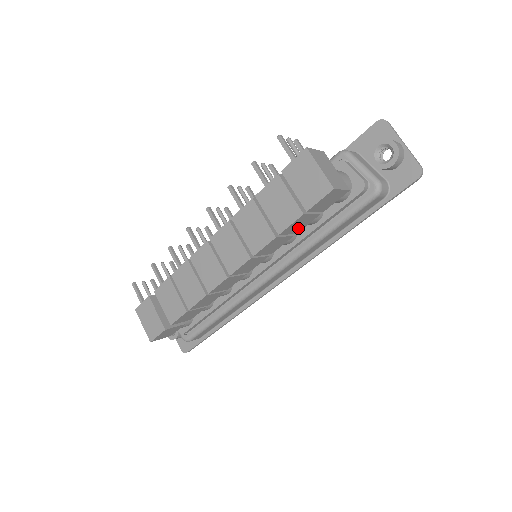
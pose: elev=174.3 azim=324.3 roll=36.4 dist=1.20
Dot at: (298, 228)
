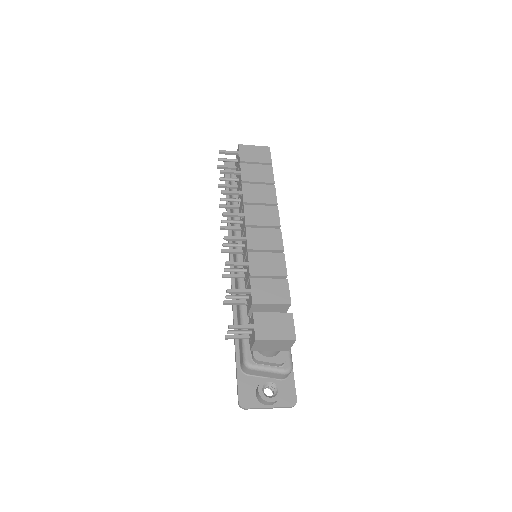
Dot at: occluded
